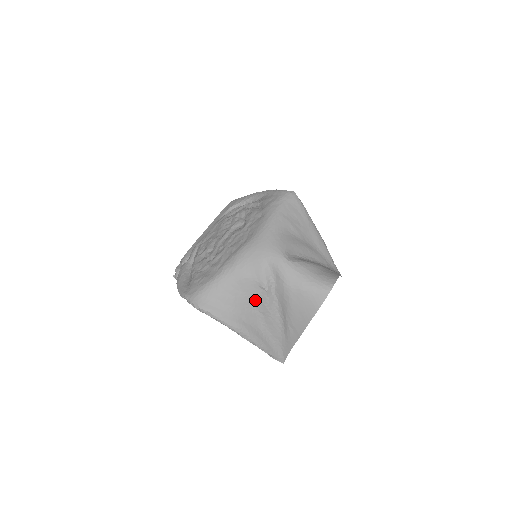
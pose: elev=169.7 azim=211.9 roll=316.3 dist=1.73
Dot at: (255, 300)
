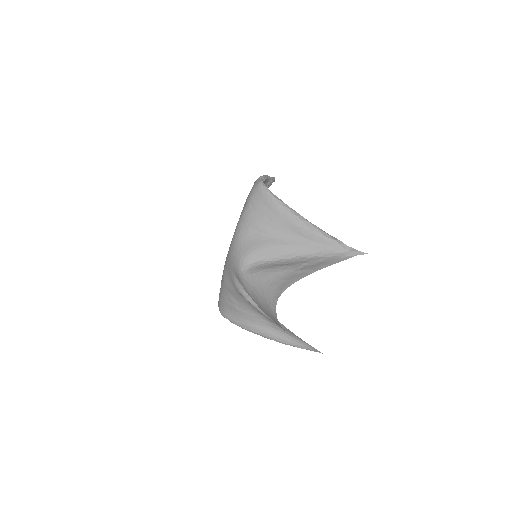
Dot at: (250, 306)
